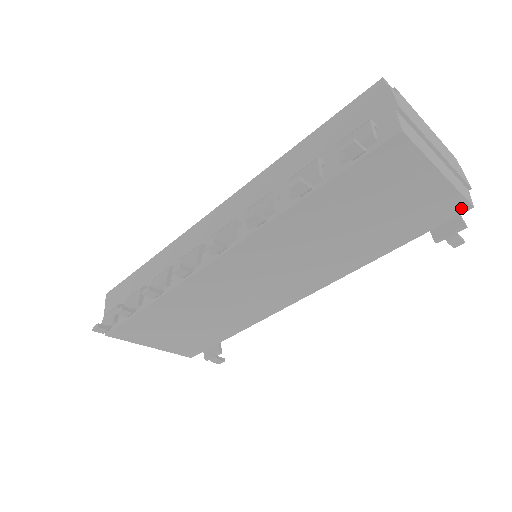
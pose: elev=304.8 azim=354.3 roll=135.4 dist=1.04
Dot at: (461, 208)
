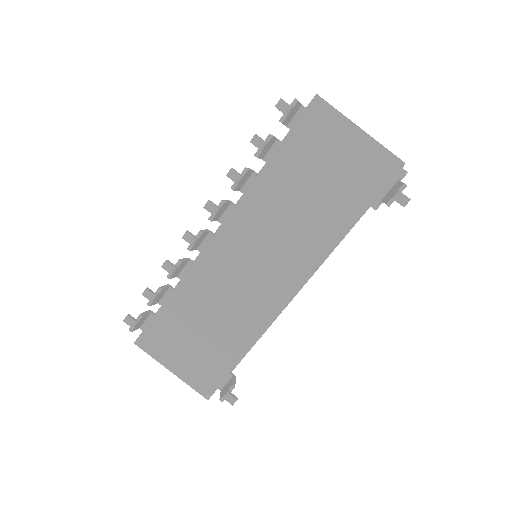
Dot at: (393, 168)
